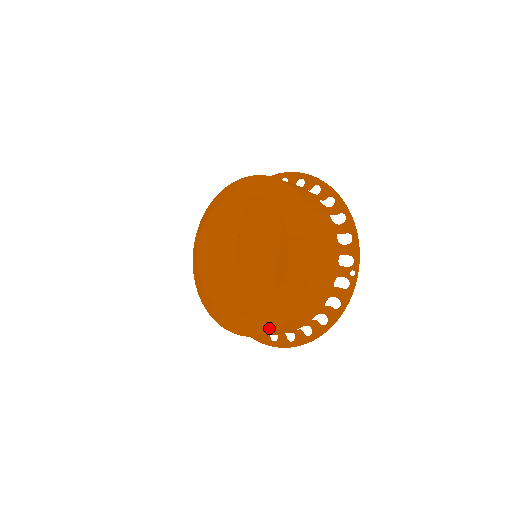
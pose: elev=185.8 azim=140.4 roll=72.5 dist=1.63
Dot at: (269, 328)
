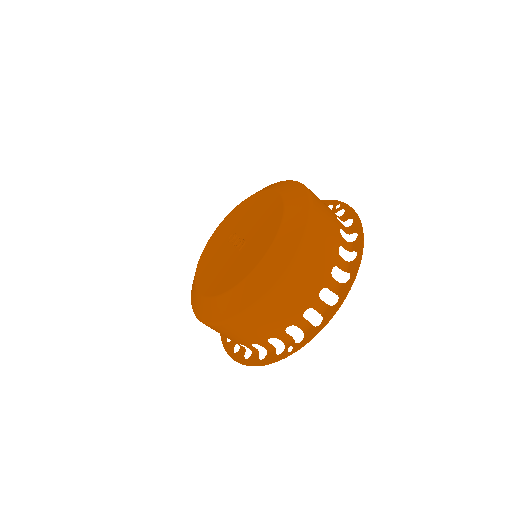
Dot at: (303, 226)
